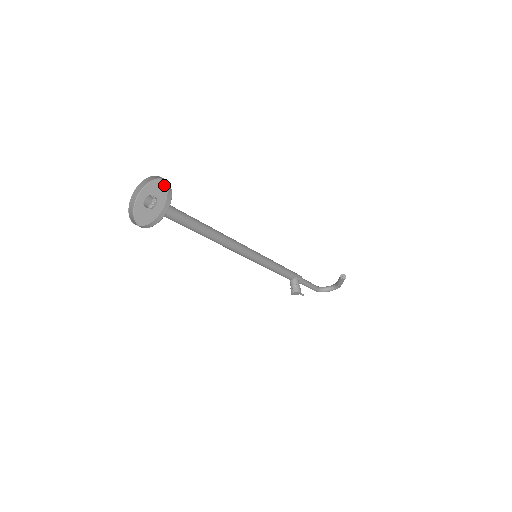
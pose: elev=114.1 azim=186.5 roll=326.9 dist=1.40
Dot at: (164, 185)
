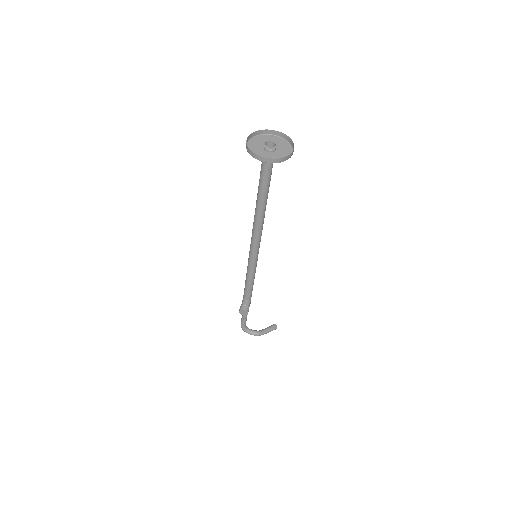
Dot at: (286, 144)
